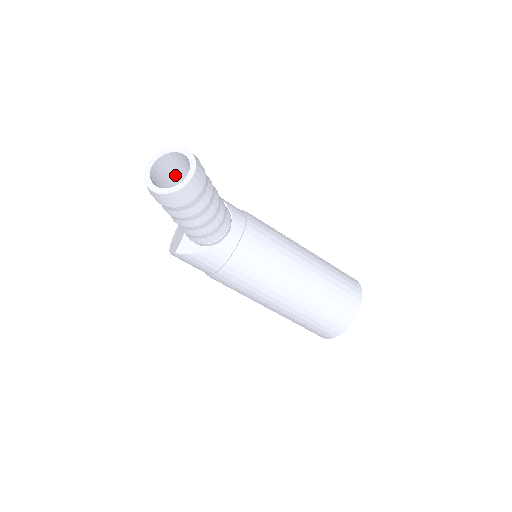
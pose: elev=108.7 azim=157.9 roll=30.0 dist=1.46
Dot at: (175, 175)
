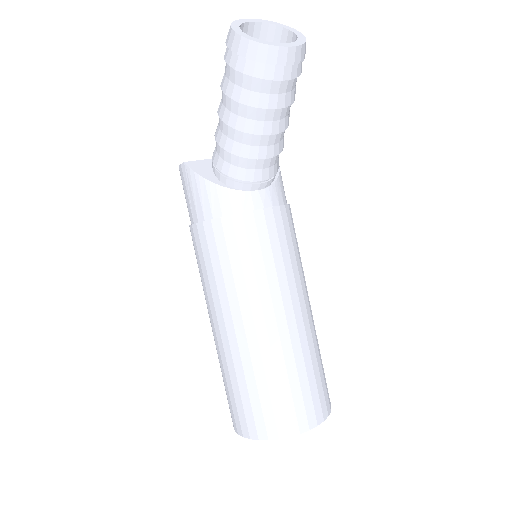
Dot at: occluded
